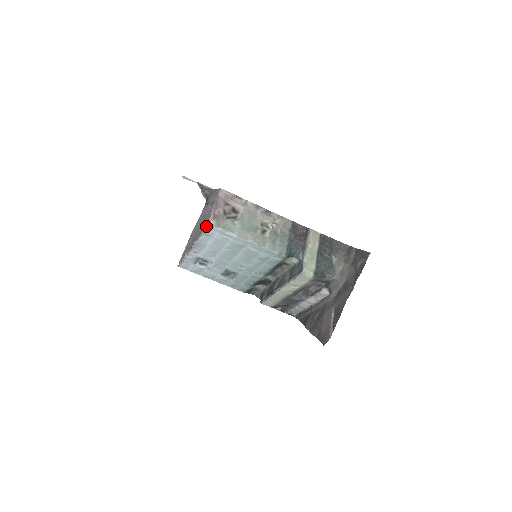
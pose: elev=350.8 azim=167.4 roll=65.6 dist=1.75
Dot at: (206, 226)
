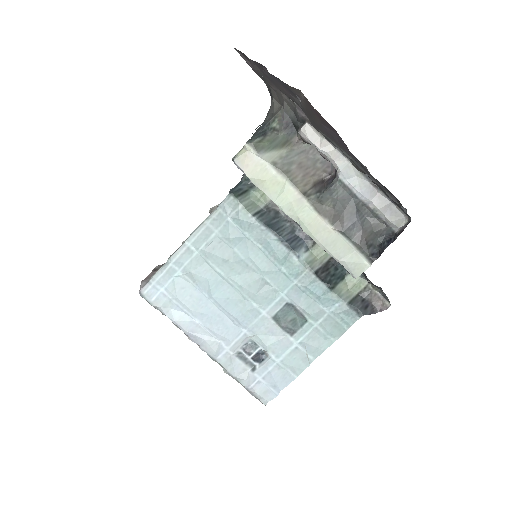
Dot at: occluded
